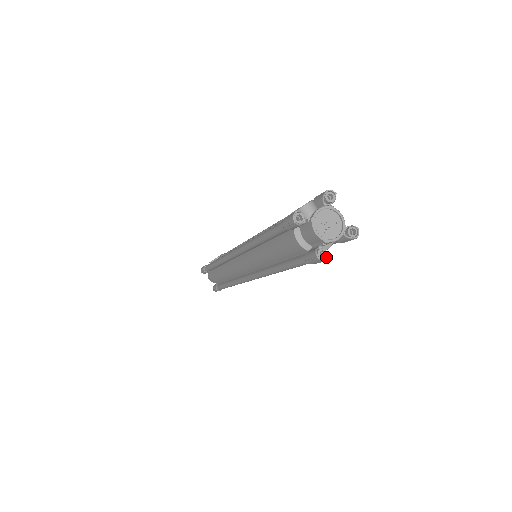
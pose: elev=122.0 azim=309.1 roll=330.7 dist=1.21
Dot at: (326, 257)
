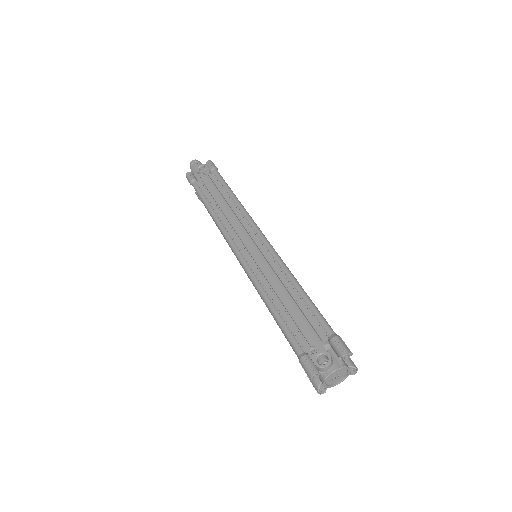
Dot at: (325, 391)
